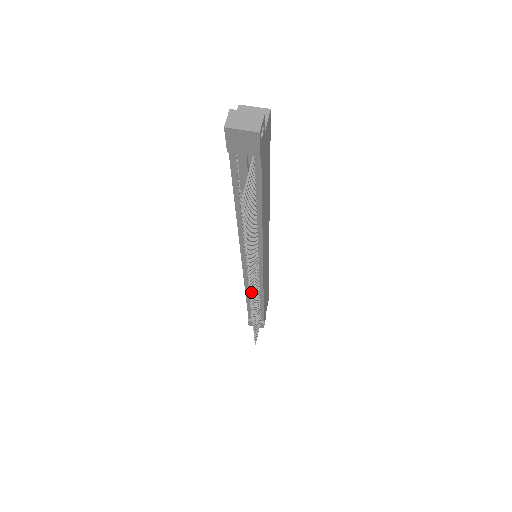
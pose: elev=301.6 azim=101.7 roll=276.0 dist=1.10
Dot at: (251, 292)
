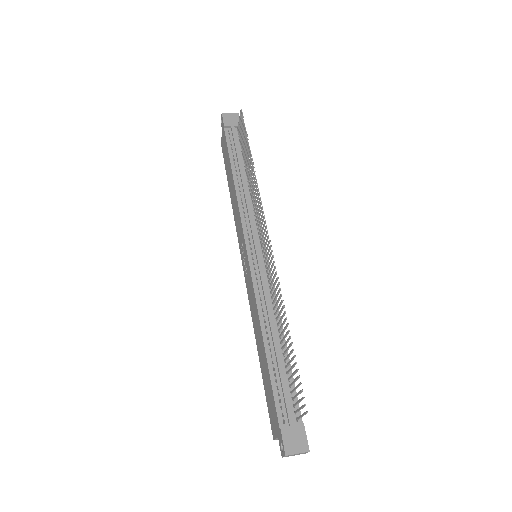
Dot at: (265, 221)
